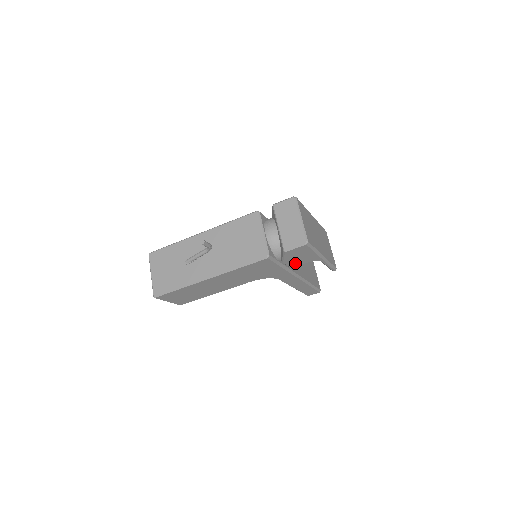
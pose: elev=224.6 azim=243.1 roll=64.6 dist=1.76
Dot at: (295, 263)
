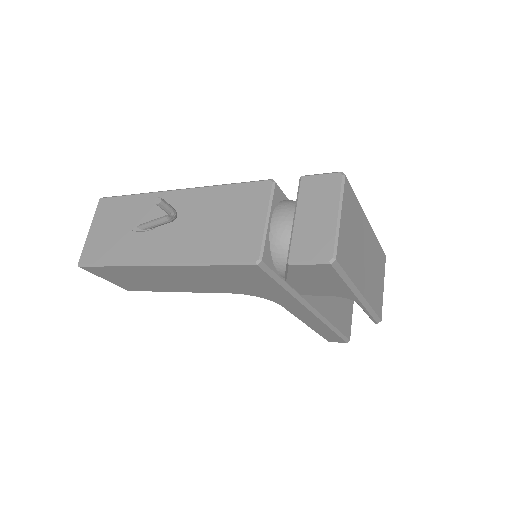
Dot at: (308, 289)
